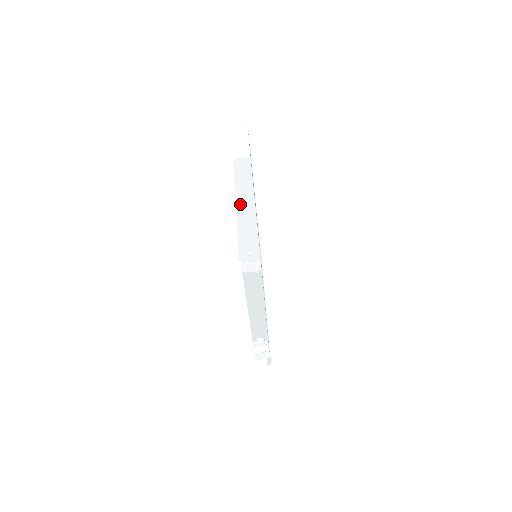
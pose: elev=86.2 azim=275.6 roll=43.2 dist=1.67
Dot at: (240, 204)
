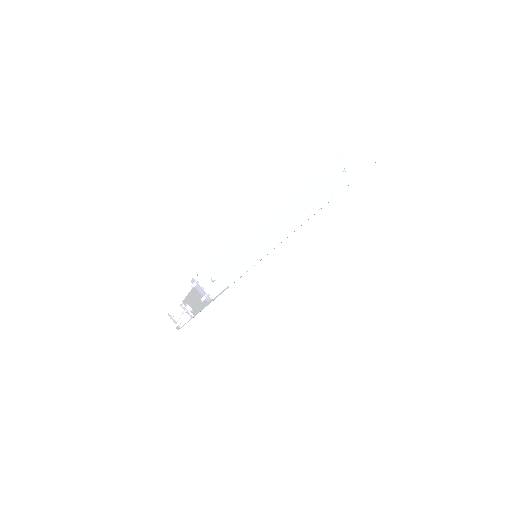
Dot at: (280, 214)
